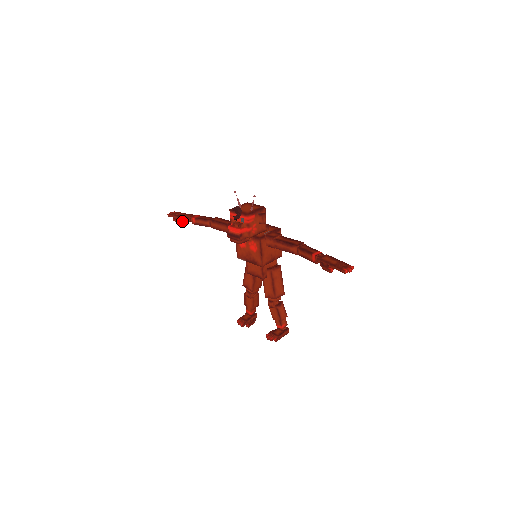
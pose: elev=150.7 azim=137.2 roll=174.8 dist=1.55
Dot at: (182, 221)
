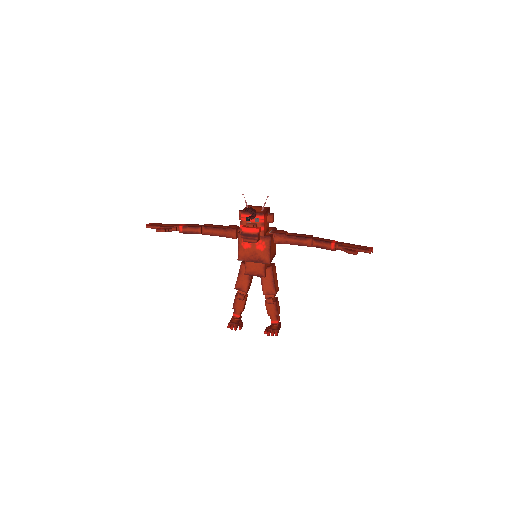
Dot at: (167, 231)
